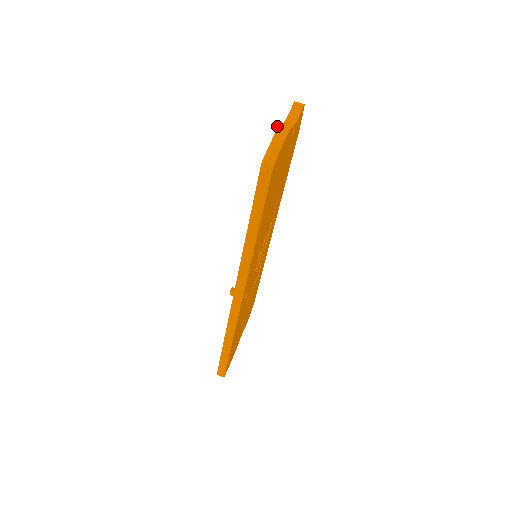
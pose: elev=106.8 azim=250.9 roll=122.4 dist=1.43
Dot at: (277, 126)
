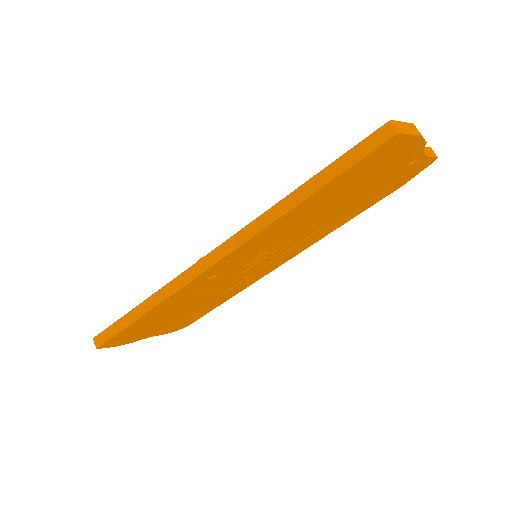
Dot at: occluded
